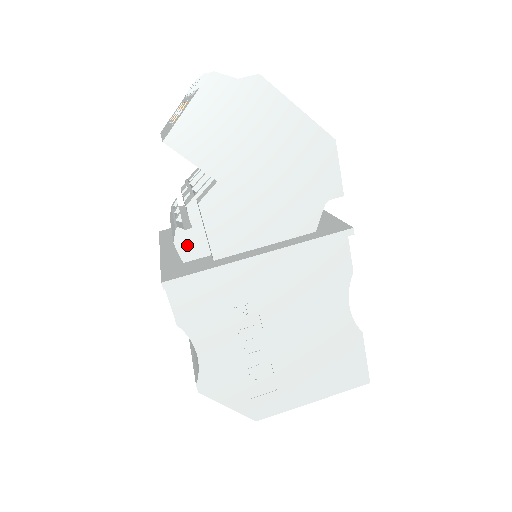
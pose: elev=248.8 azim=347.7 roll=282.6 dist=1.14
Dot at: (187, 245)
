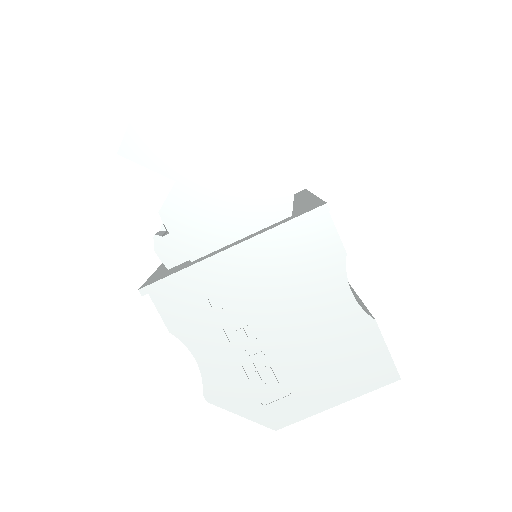
Dot at: (168, 251)
